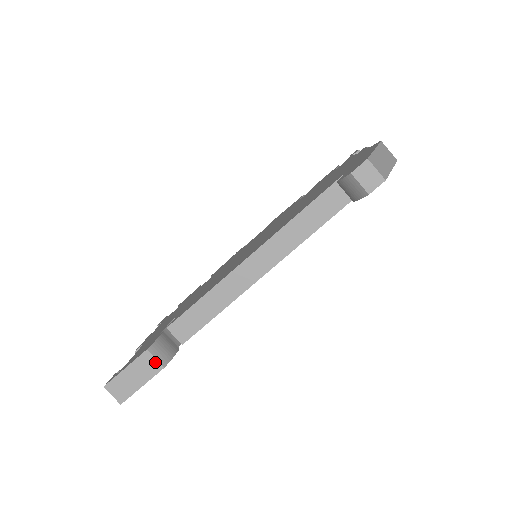
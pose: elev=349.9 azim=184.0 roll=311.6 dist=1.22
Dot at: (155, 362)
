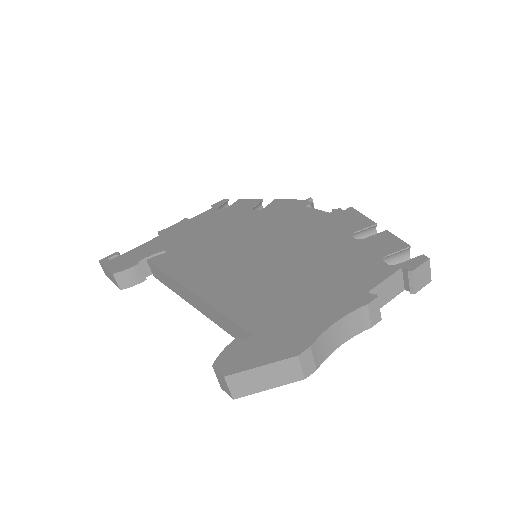
Dot at: (117, 283)
